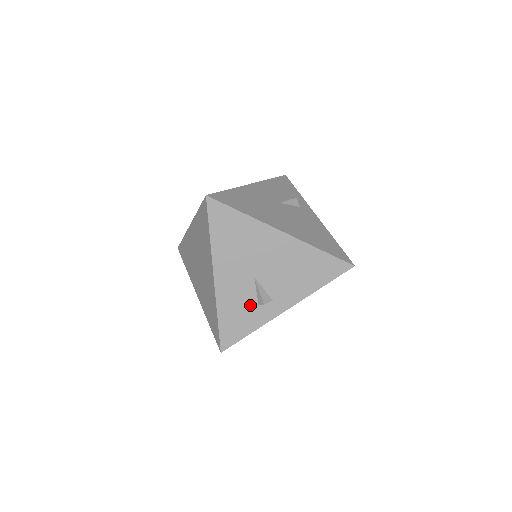
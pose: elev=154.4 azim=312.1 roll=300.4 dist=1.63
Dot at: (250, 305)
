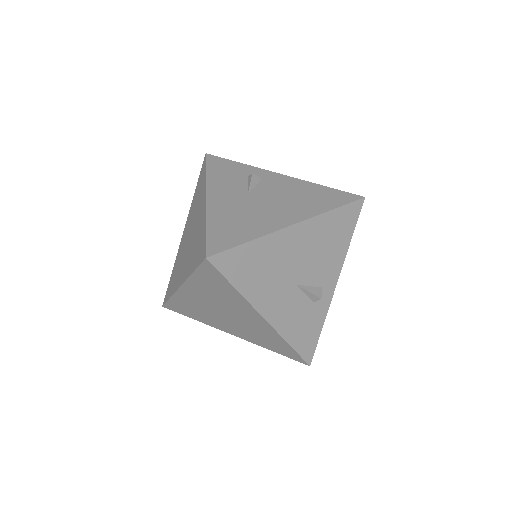
Dot at: (307, 309)
